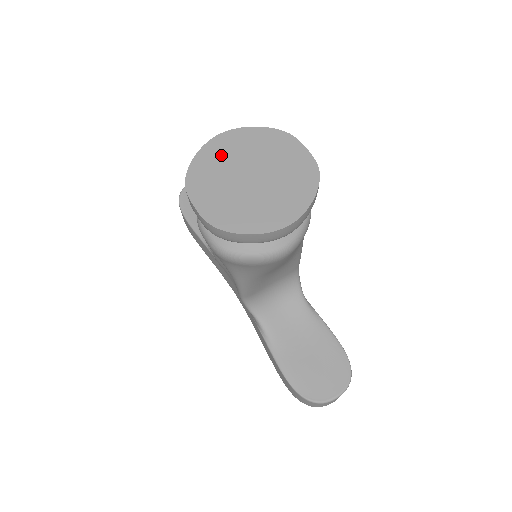
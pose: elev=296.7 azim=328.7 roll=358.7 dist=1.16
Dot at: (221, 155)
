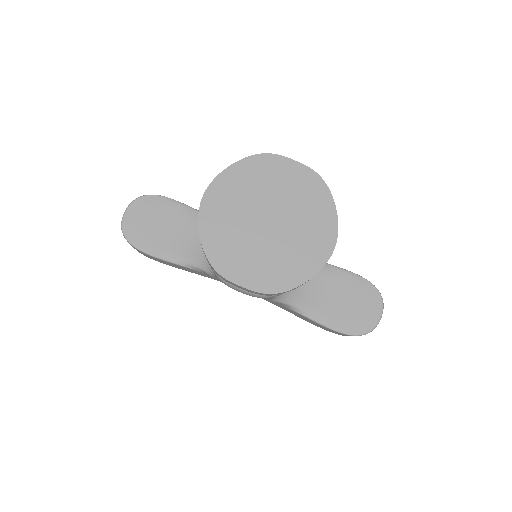
Dot at: (223, 218)
